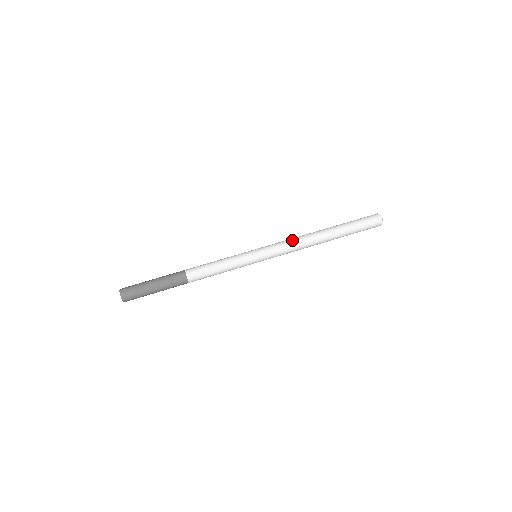
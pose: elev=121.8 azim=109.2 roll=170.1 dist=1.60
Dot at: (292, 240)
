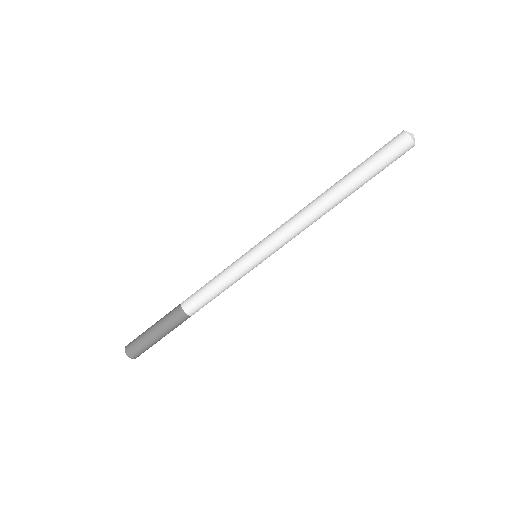
Dot at: (300, 231)
